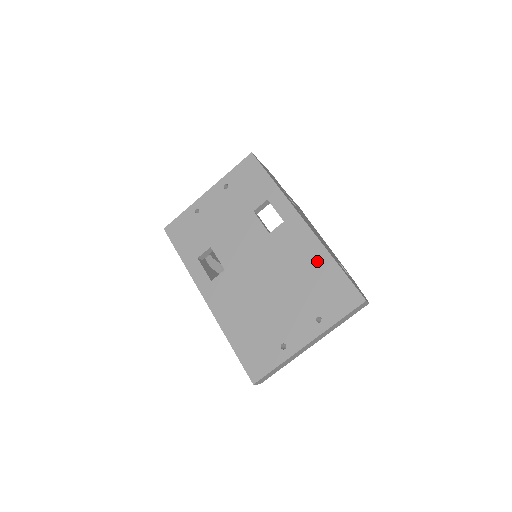
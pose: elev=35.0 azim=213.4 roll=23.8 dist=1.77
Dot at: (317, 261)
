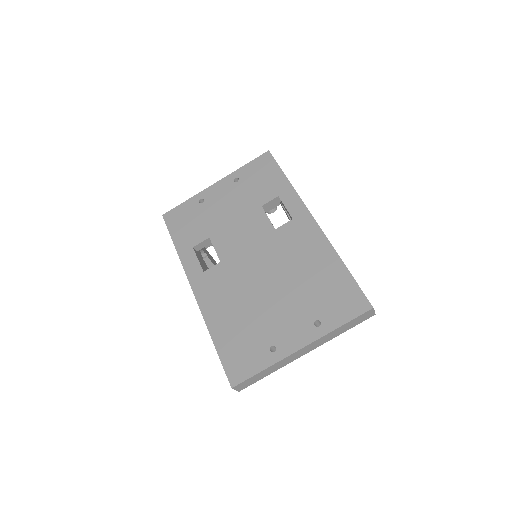
Dot at: (323, 262)
